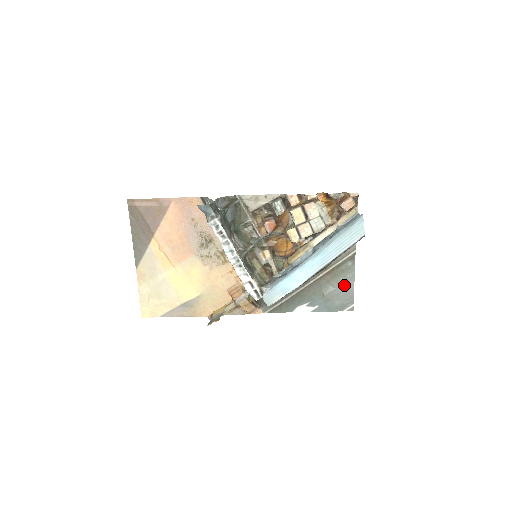
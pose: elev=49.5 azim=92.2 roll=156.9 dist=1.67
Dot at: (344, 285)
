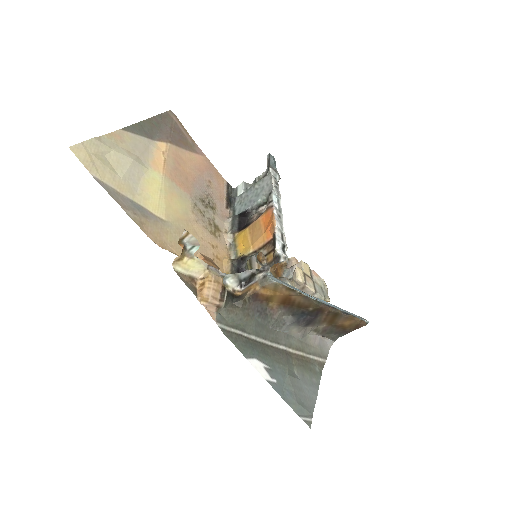
Dot at: (308, 385)
